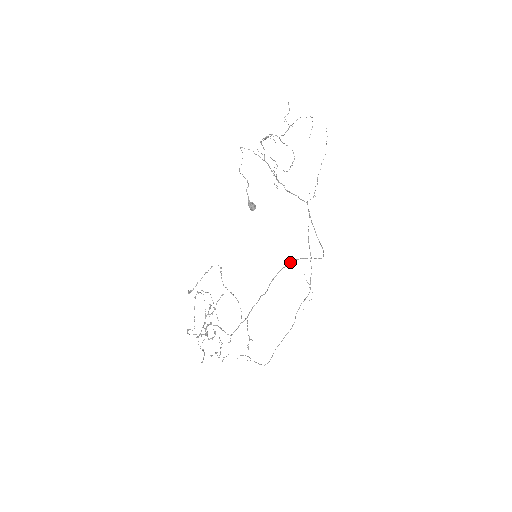
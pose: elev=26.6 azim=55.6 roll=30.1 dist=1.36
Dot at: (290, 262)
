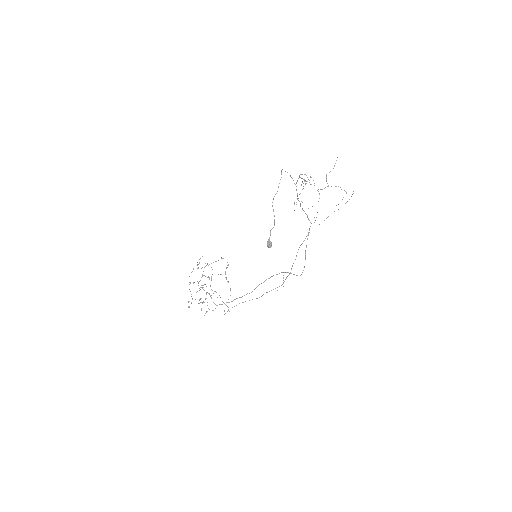
Dot at: occluded
